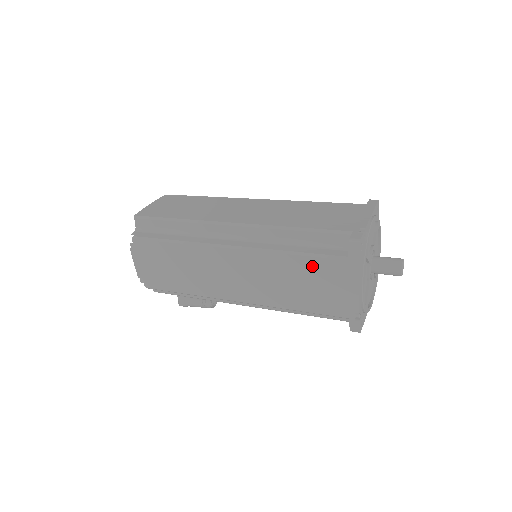
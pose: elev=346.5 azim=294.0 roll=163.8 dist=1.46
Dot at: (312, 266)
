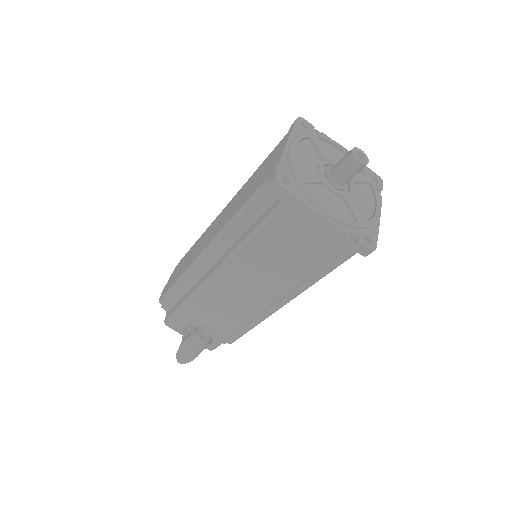
Dot at: (264, 163)
